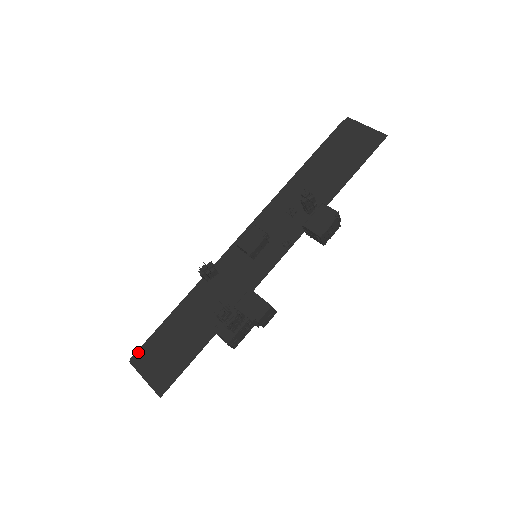
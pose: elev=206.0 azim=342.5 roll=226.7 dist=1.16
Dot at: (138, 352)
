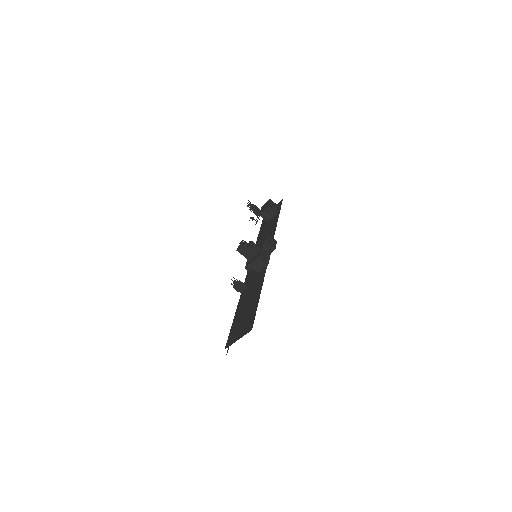
Dot at: (227, 342)
